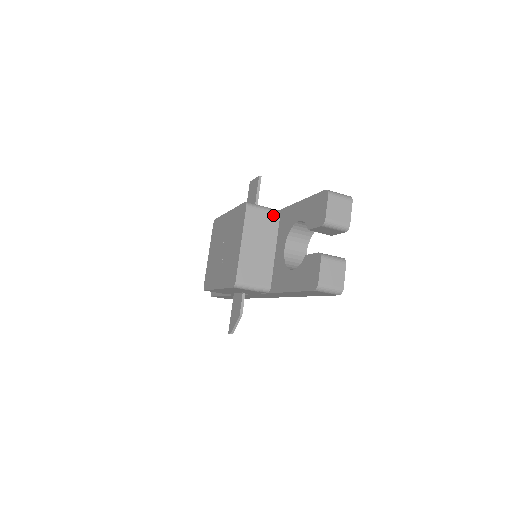
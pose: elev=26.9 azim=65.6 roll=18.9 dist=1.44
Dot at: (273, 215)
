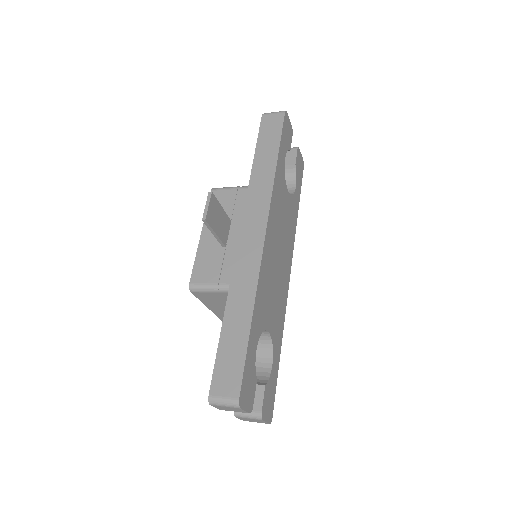
Dot at: (223, 294)
